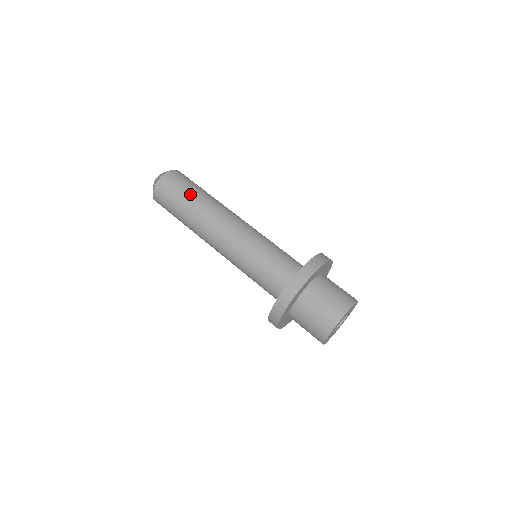
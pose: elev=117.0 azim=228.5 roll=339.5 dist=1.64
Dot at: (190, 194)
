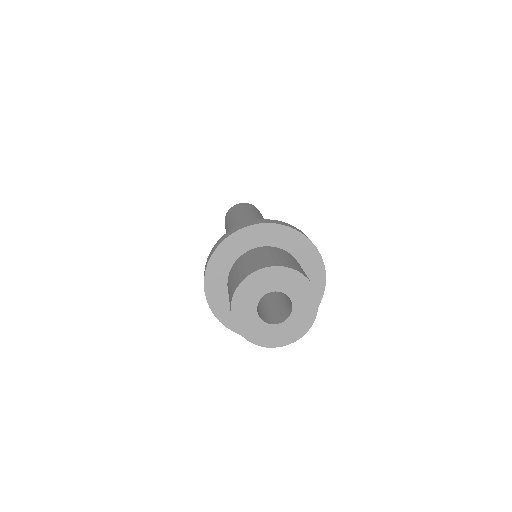
Dot at: (240, 211)
